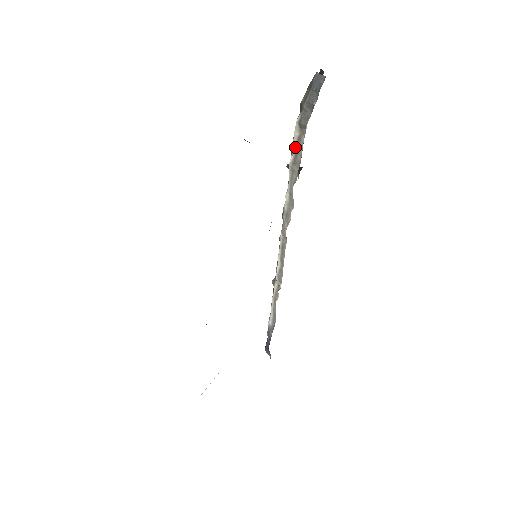
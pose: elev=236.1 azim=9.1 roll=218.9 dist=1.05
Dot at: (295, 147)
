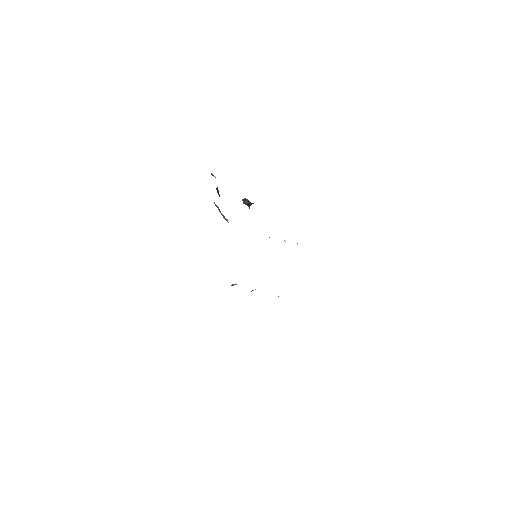
Dot at: occluded
